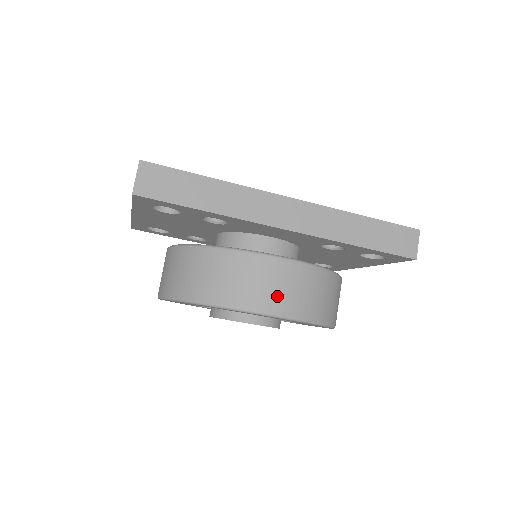
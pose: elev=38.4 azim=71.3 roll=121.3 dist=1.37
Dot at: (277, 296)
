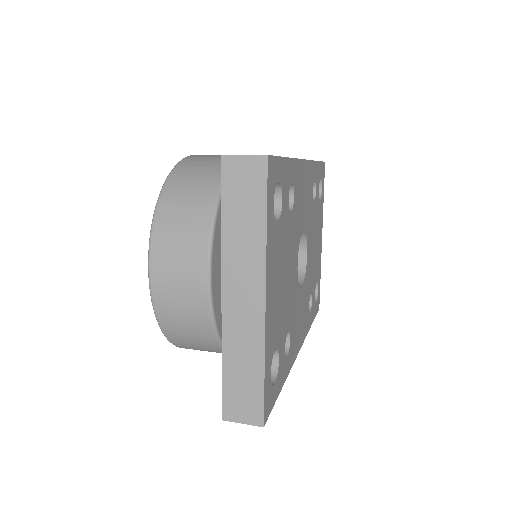
Dot at: occluded
